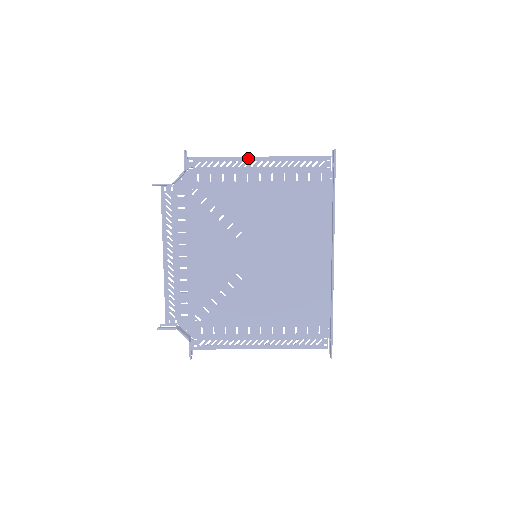
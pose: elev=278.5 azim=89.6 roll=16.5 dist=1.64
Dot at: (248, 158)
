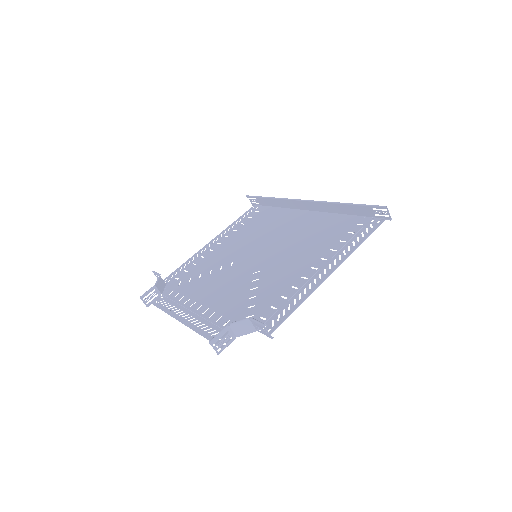
Dot at: (203, 248)
